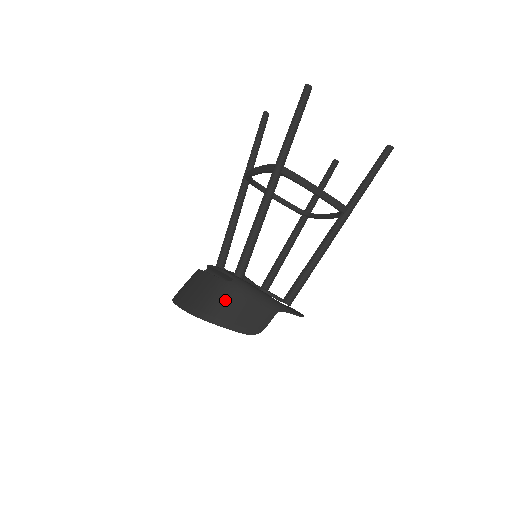
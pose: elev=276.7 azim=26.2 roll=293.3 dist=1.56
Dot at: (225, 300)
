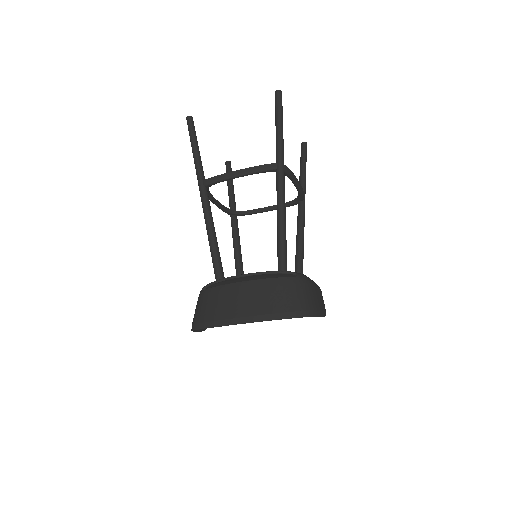
Dot at: (306, 293)
